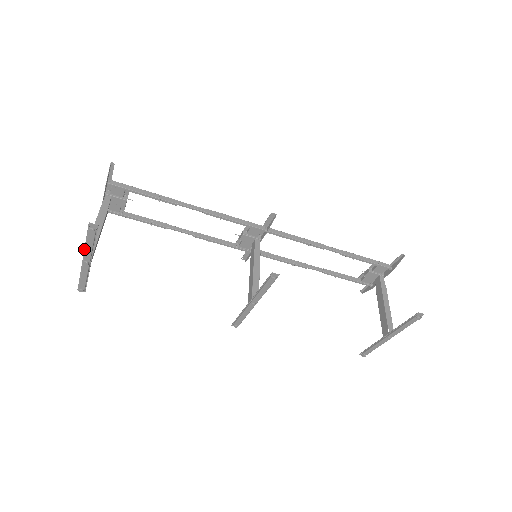
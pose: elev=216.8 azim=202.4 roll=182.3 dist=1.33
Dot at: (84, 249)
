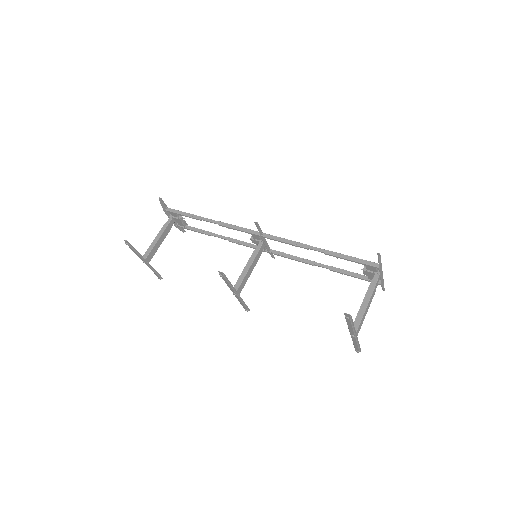
Dot at: occluded
